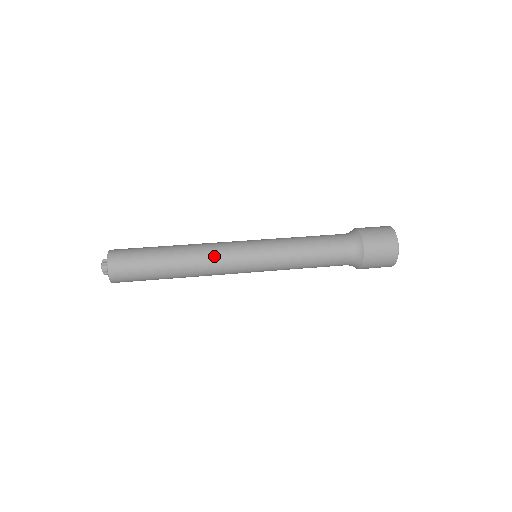
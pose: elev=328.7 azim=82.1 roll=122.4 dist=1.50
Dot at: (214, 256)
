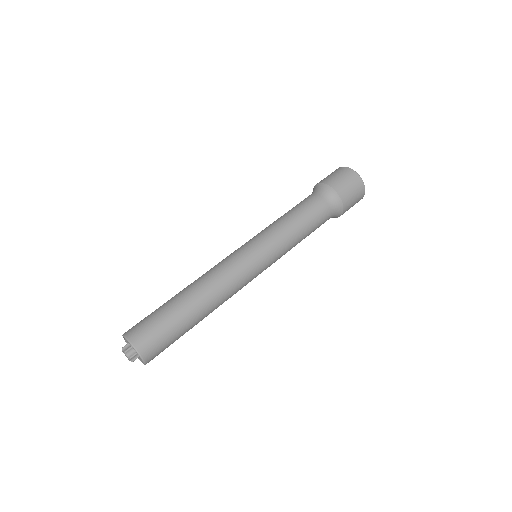
Dot at: (225, 275)
